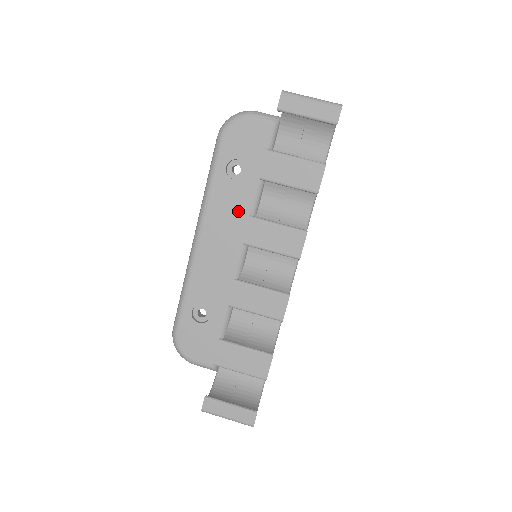
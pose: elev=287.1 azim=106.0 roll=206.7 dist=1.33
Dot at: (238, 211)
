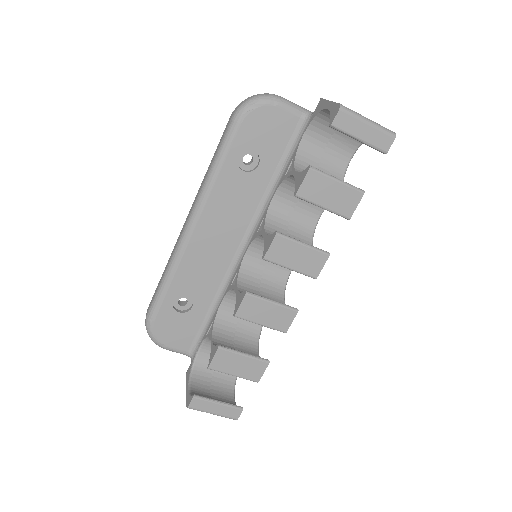
Dot at: (242, 205)
